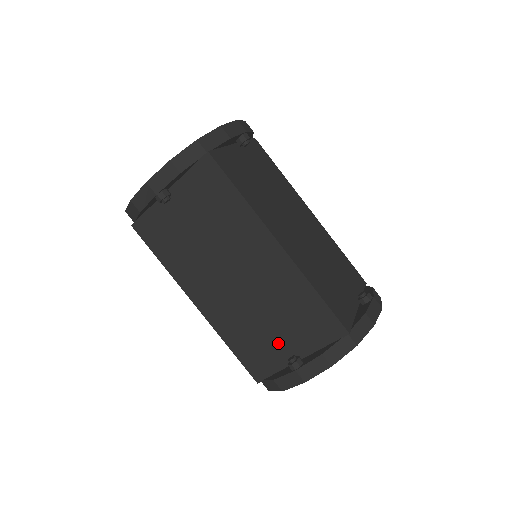
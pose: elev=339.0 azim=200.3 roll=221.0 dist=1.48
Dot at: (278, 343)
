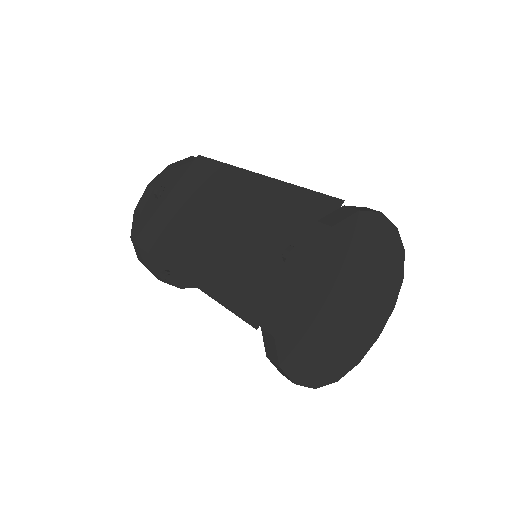
Dot at: (273, 261)
